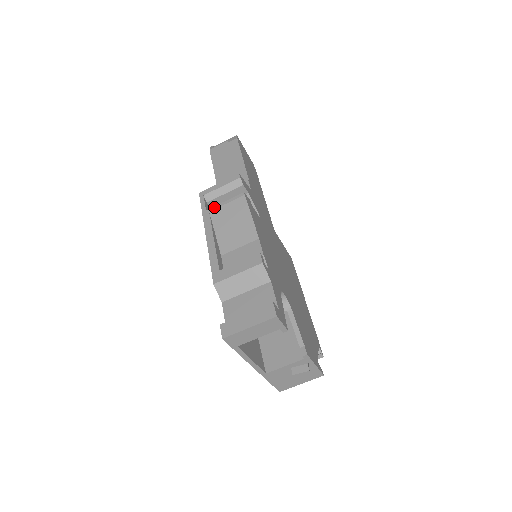
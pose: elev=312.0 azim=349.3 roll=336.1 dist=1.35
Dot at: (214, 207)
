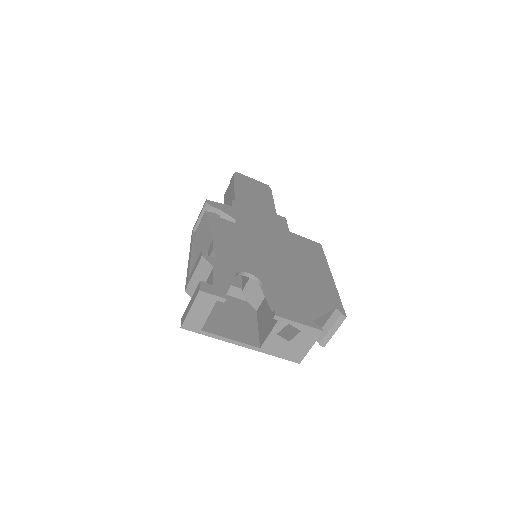
Dot at: (194, 235)
